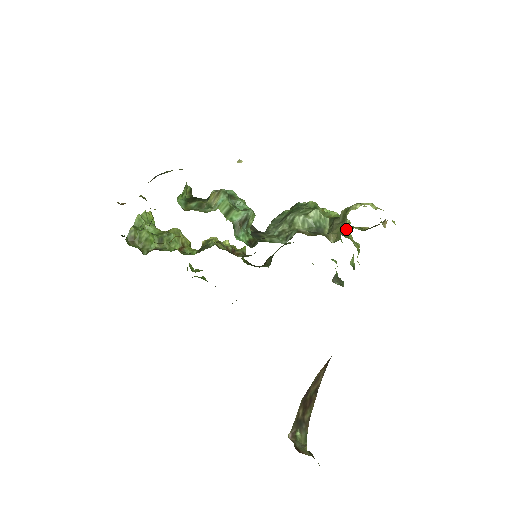
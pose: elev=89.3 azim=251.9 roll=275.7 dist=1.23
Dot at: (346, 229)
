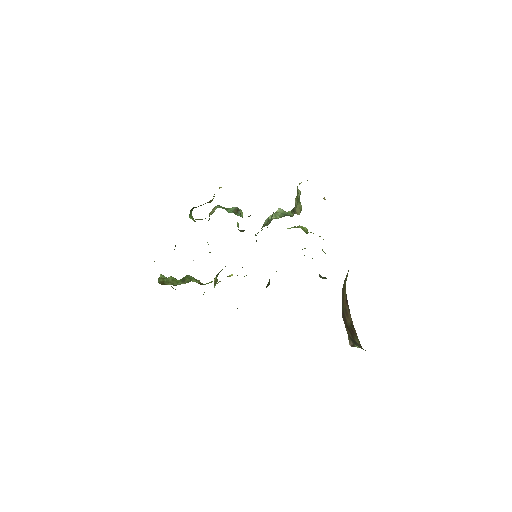
Dot at: (307, 231)
